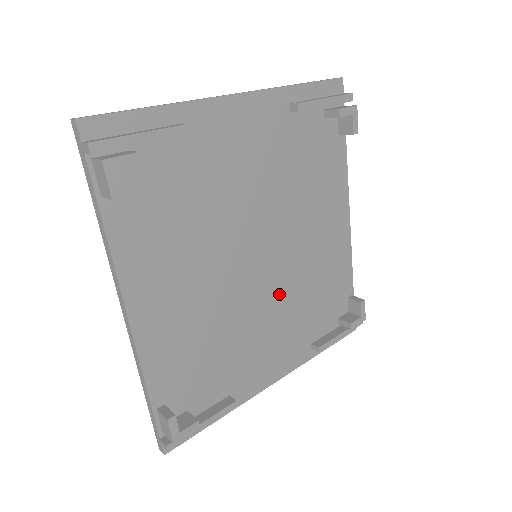
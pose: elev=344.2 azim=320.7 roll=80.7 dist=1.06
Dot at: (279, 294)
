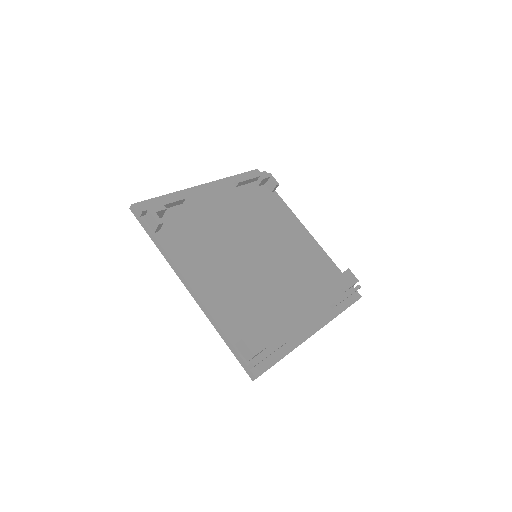
Dot at: (284, 275)
